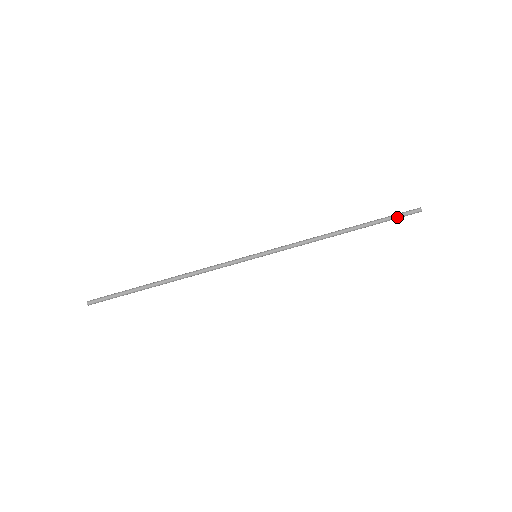
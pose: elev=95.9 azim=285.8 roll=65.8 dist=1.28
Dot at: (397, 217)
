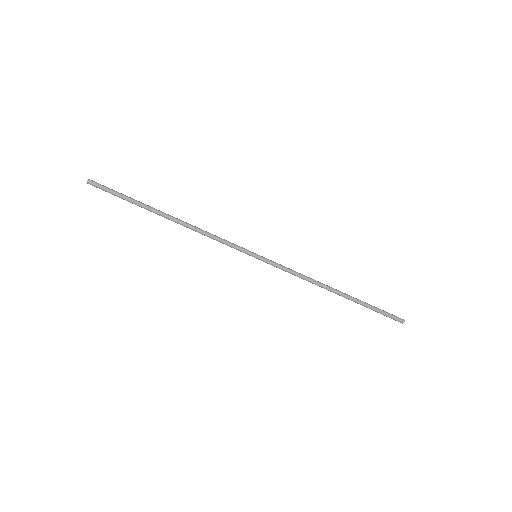
Dot at: (382, 314)
